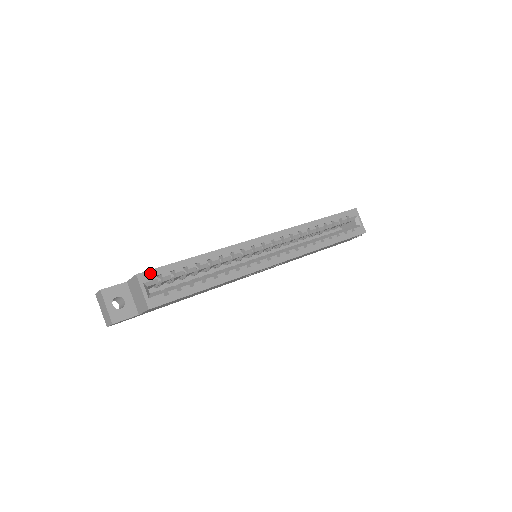
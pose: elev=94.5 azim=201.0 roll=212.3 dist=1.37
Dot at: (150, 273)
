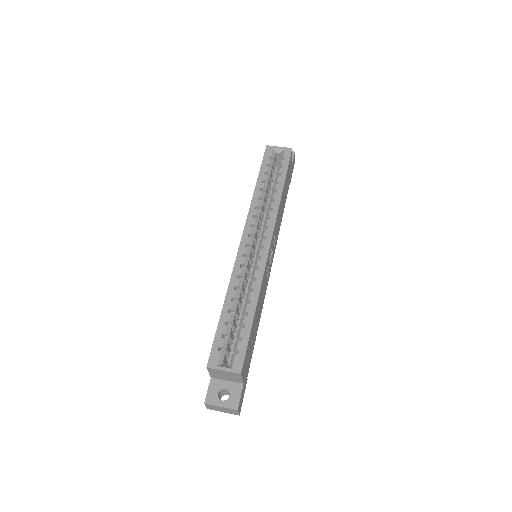
Dot at: (212, 355)
